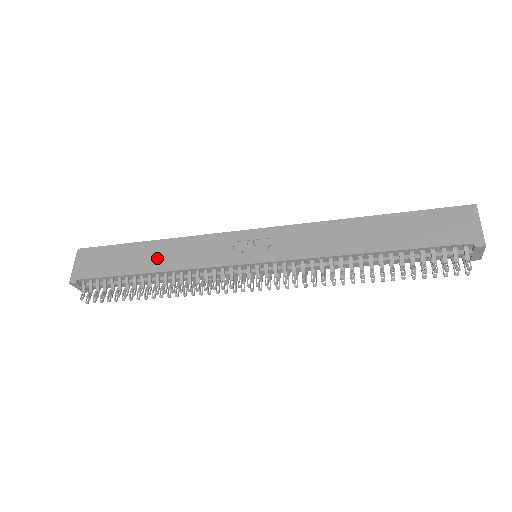
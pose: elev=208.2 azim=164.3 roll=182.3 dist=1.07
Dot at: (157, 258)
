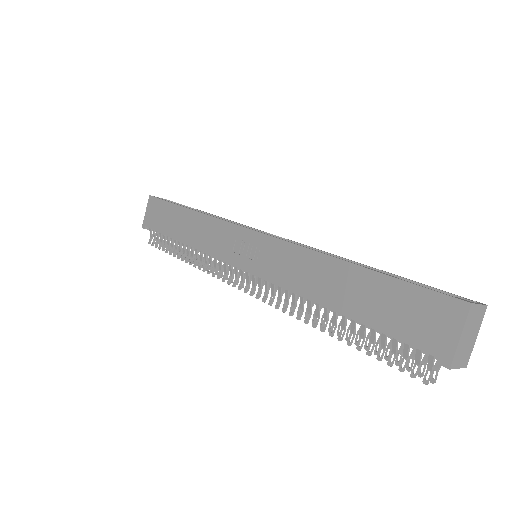
Dot at: (188, 229)
